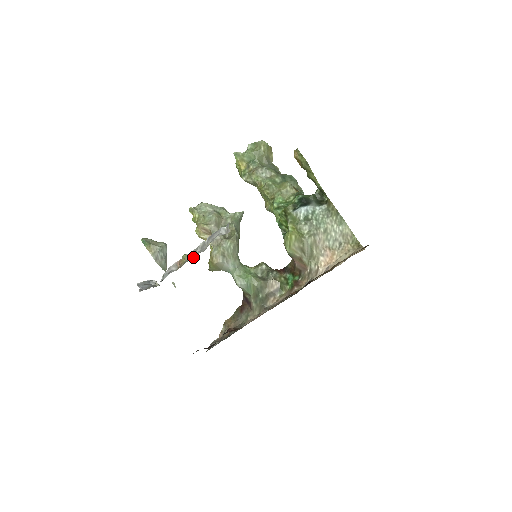
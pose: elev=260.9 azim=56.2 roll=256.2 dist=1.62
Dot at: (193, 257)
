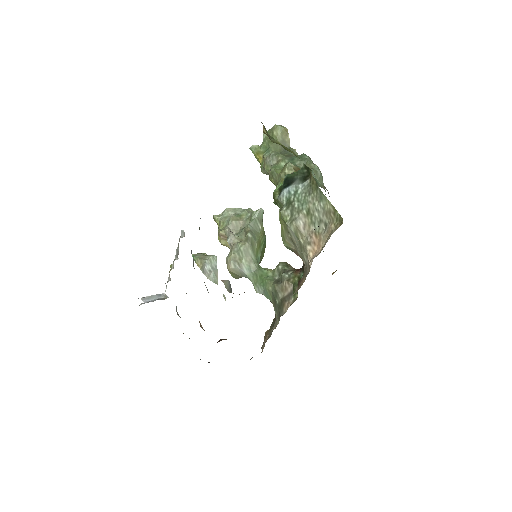
Dot at: occluded
